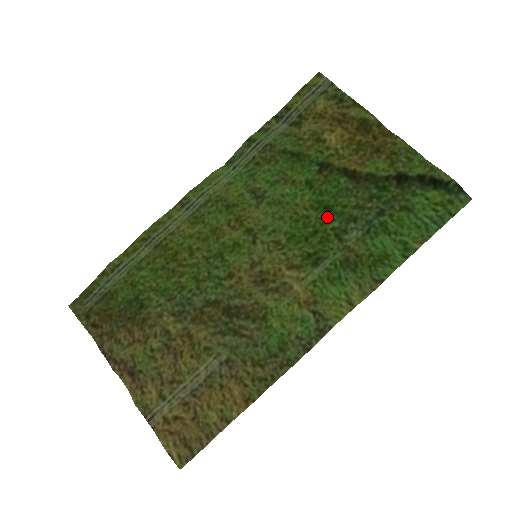
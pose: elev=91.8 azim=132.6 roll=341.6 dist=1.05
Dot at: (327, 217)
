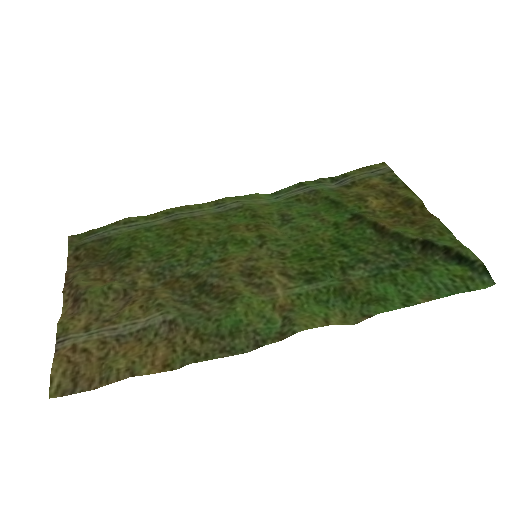
Dot at: (340, 252)
